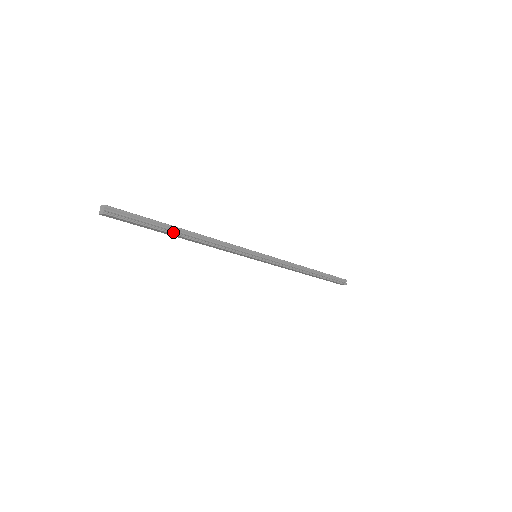
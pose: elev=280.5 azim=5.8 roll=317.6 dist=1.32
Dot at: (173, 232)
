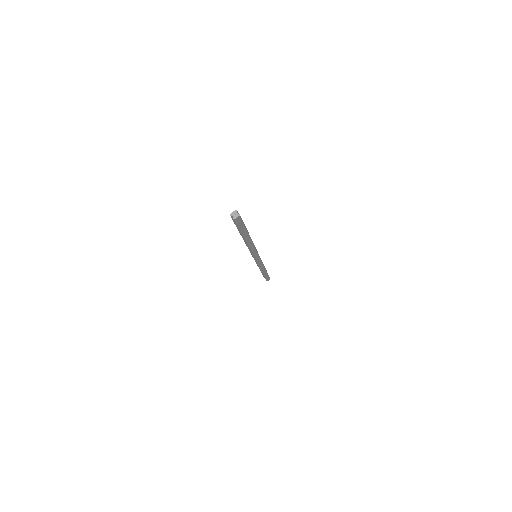
Dot at: (248, 233)
